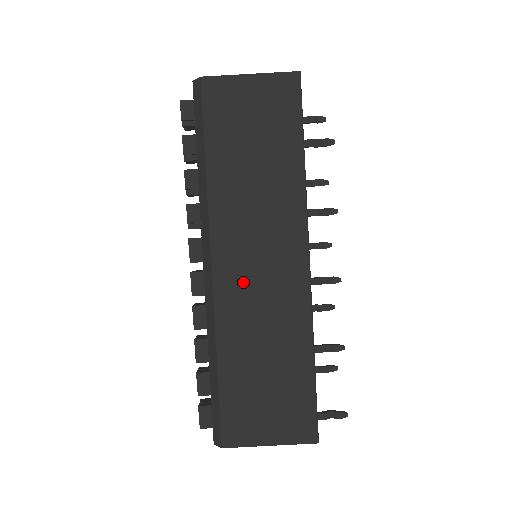
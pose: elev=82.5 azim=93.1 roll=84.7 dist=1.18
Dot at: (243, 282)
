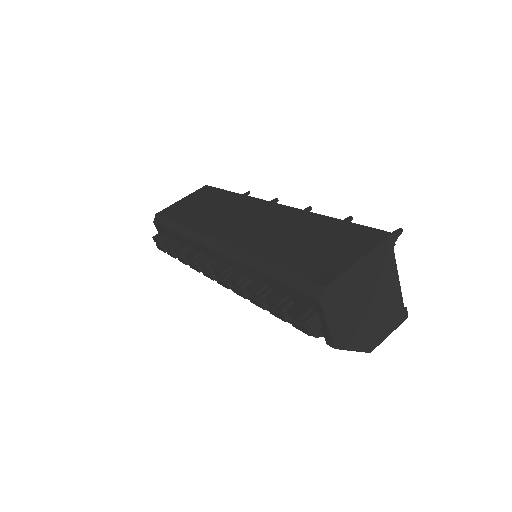
Dot at: (245, 231)
